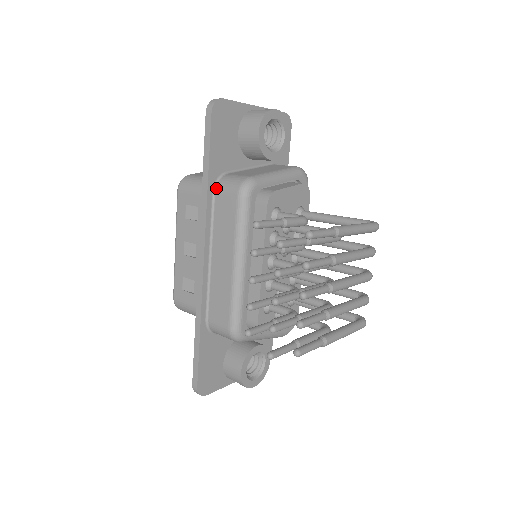
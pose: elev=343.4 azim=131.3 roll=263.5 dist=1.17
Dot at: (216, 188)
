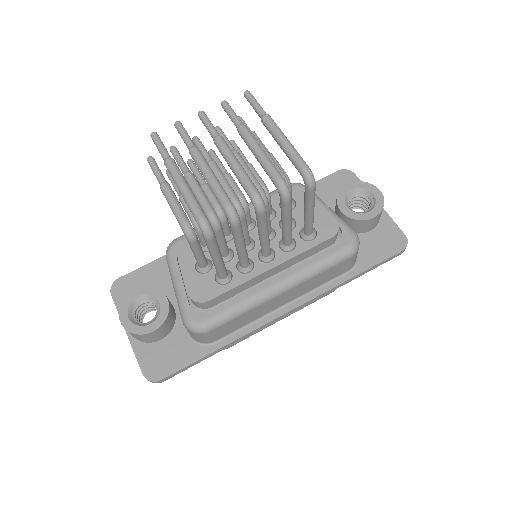
Dot at: occluded
